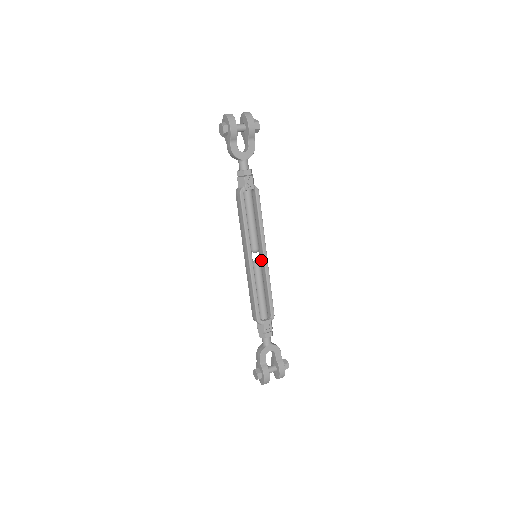
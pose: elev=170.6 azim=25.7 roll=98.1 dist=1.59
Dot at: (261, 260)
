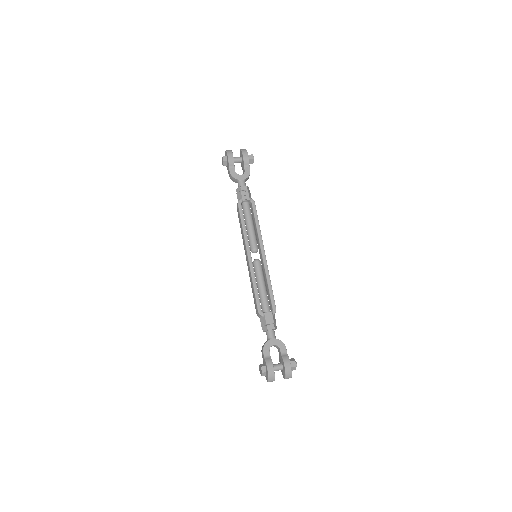
Dot at: (261, 260)
